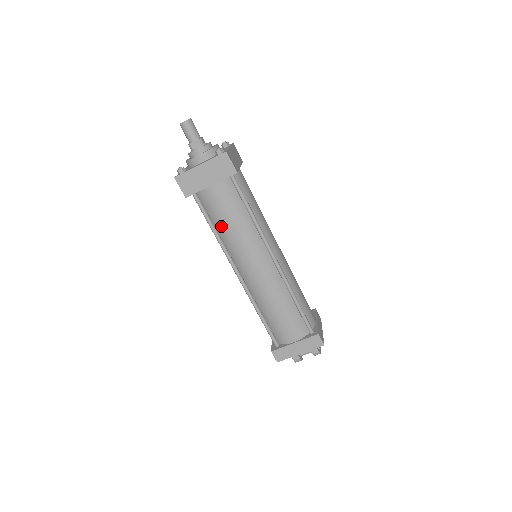
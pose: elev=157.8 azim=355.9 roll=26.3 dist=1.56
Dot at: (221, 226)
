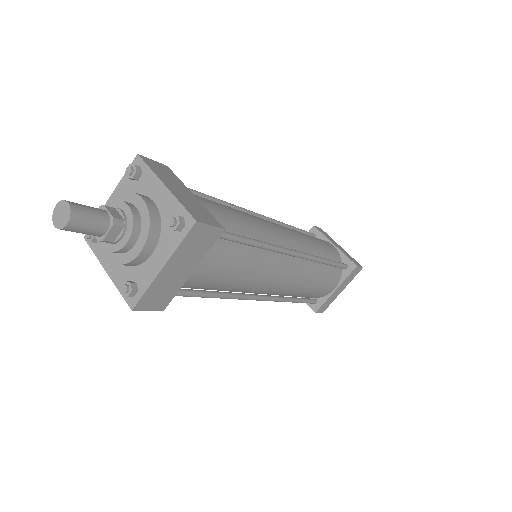
Dot at: (223, 287)
